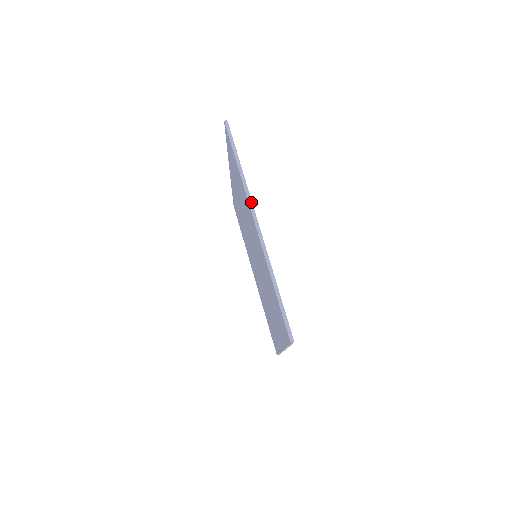
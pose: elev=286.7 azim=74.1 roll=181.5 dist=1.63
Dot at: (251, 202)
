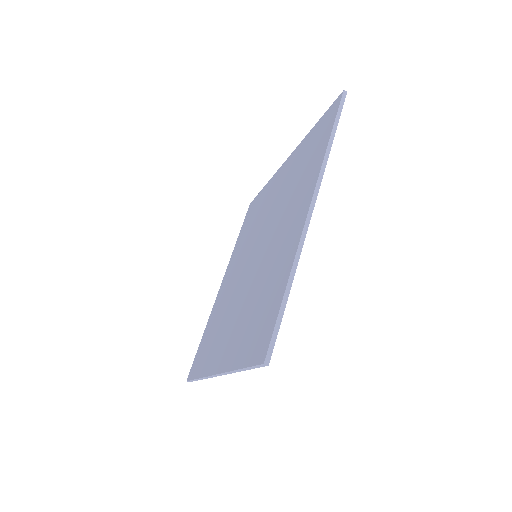
Dot at: (225, 374)
